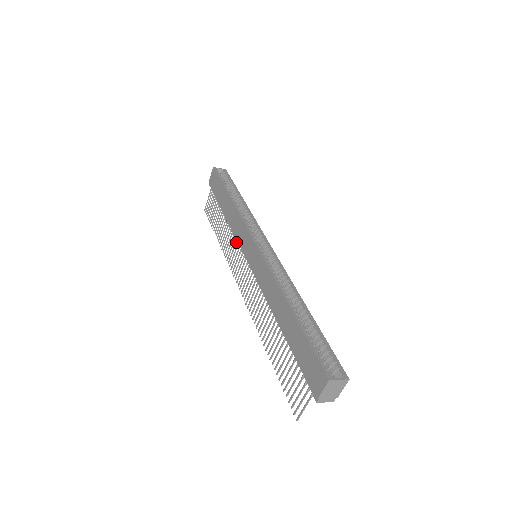
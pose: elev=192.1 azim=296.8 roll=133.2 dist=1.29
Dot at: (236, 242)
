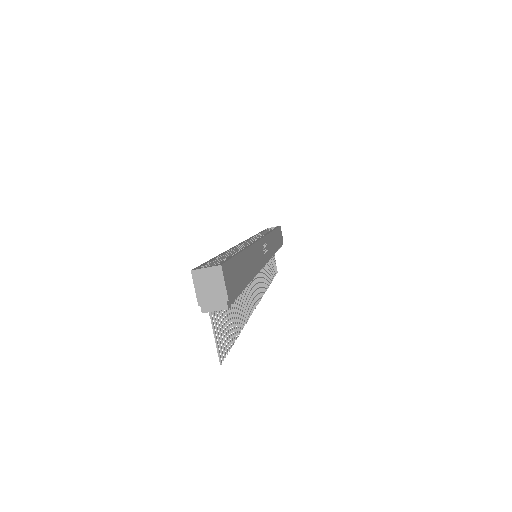
Dot at: occluded
